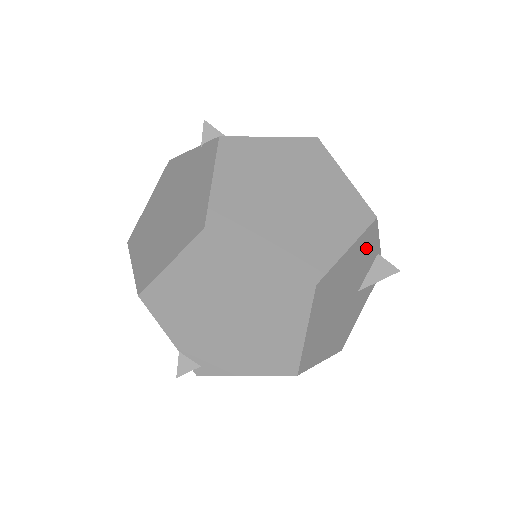
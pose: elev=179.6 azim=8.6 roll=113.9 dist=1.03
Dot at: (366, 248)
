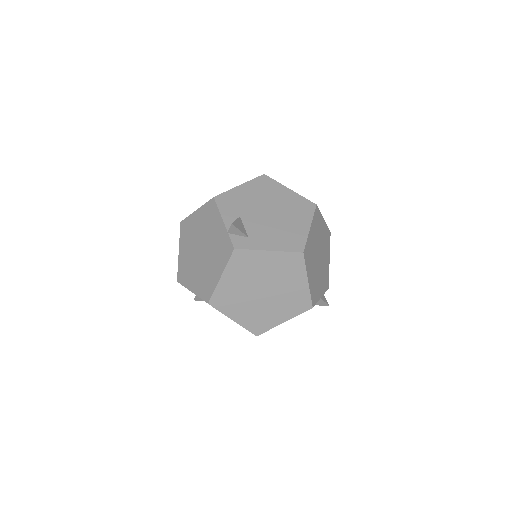
Dot at: occluded
